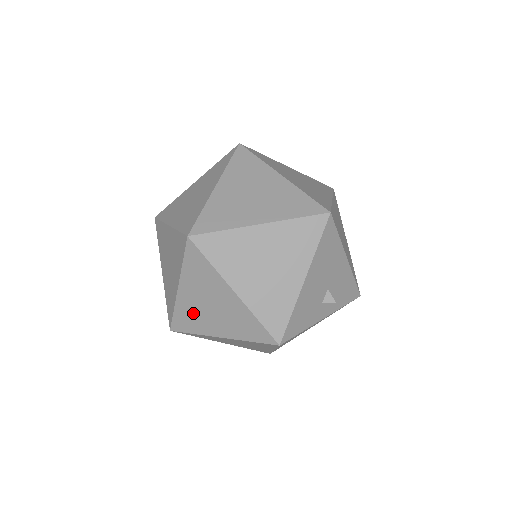
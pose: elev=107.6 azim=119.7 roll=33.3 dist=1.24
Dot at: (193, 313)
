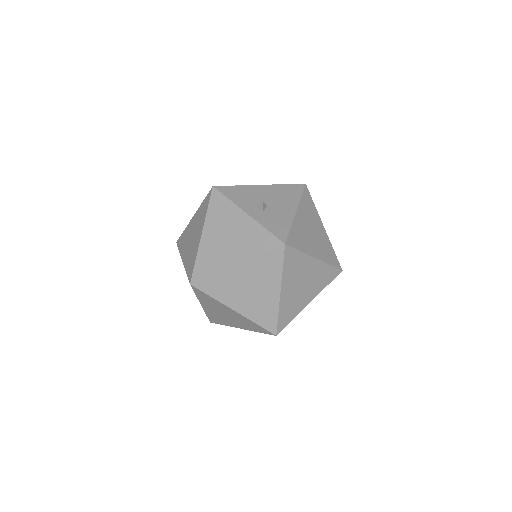
Dot at: occluded
